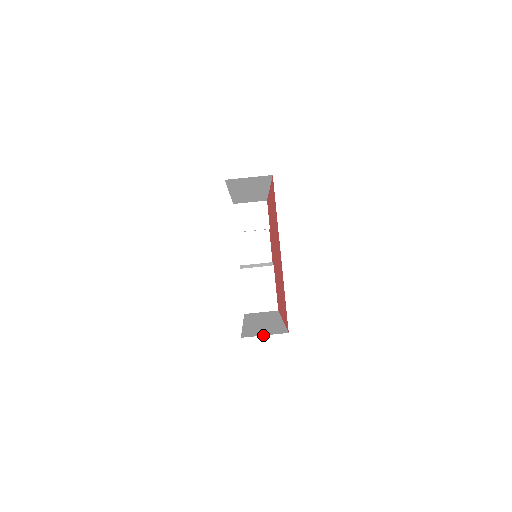
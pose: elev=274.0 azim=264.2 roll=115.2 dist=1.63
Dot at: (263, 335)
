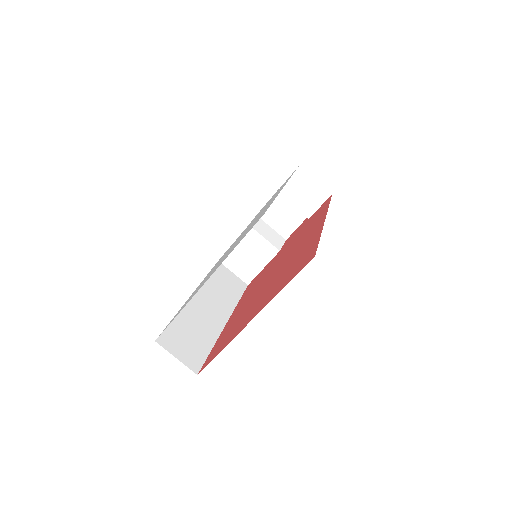
Dot at: (175, 357)
